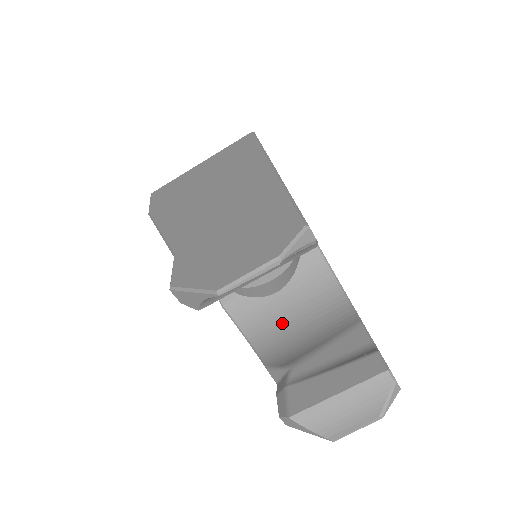
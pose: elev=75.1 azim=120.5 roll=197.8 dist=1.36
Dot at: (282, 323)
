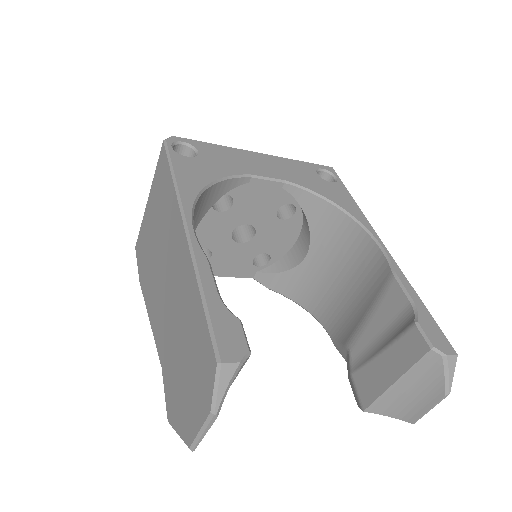
Dot at: (327, 286)
